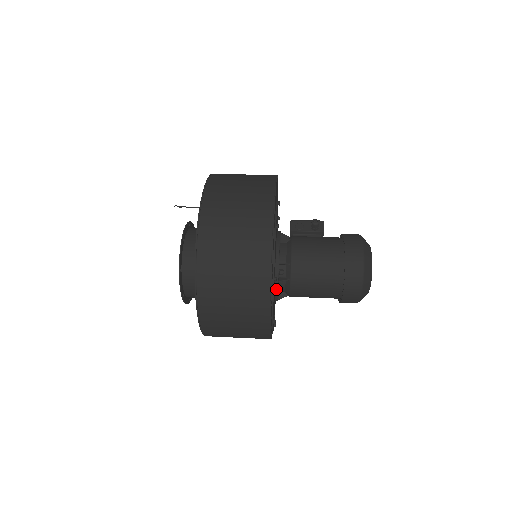
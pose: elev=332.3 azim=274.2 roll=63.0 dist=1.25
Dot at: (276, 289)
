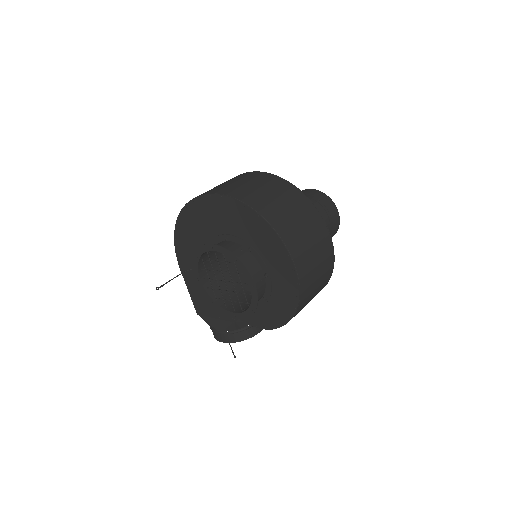
Dot at: occluded
